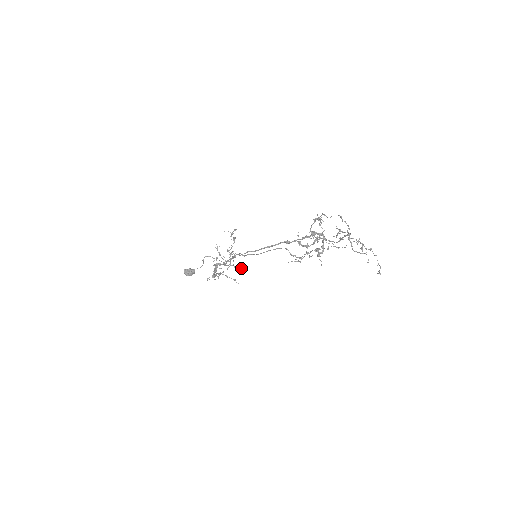
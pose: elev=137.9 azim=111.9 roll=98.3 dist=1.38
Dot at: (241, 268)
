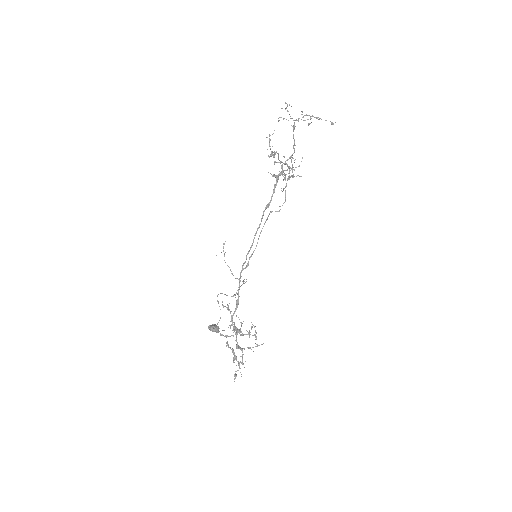
Dot at: (254, 334)
